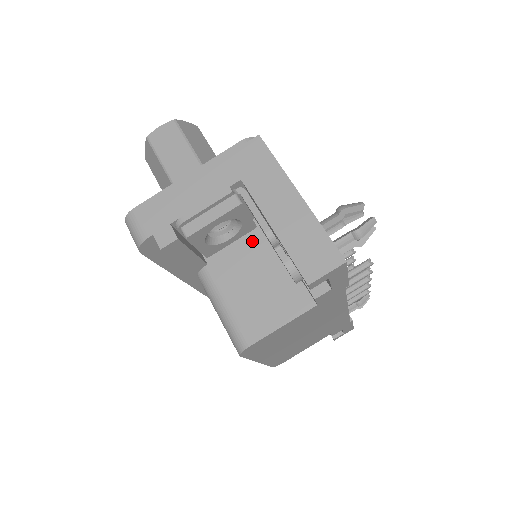
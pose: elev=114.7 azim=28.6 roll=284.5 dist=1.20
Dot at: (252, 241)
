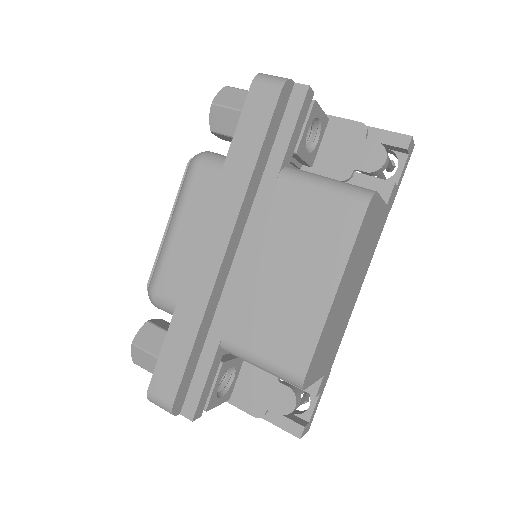
Dot at: occluded
